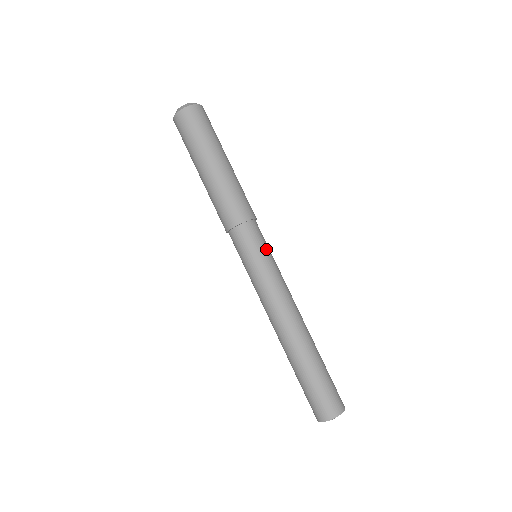
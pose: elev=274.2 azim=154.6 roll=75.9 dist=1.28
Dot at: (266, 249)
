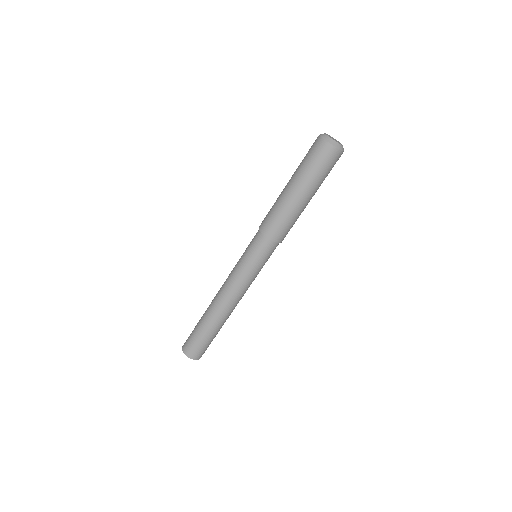
Dot at: (263, 263)
